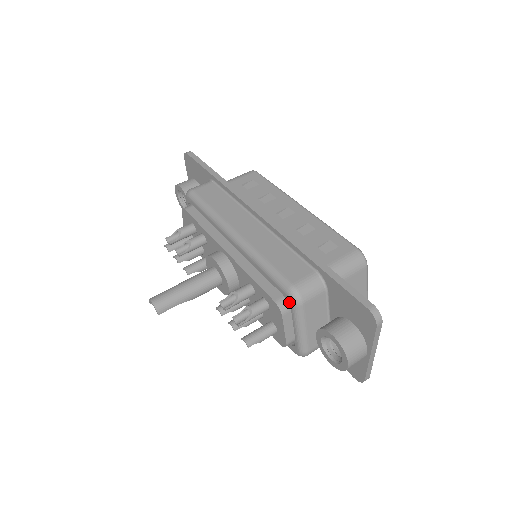
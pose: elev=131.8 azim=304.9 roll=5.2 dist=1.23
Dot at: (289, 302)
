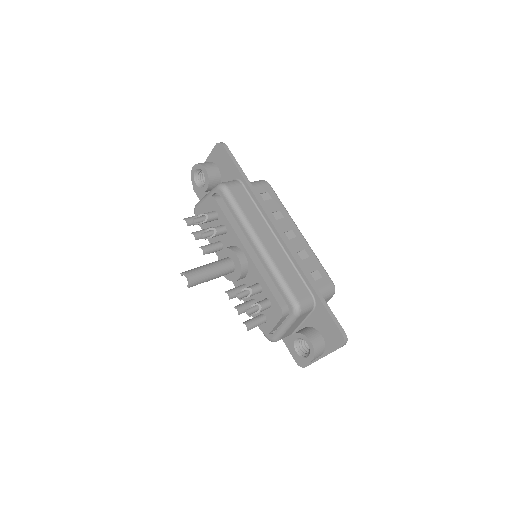
Dot at: (290, 311)
